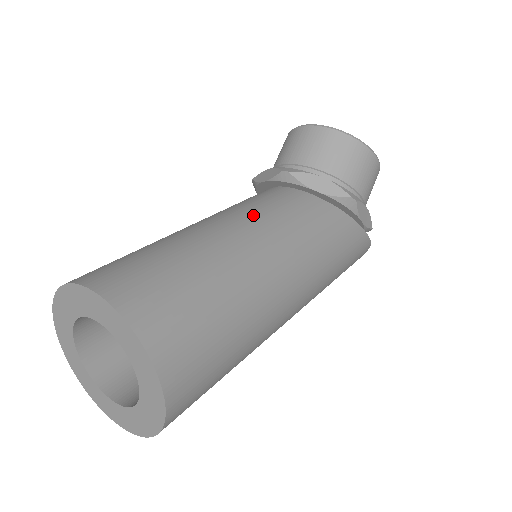
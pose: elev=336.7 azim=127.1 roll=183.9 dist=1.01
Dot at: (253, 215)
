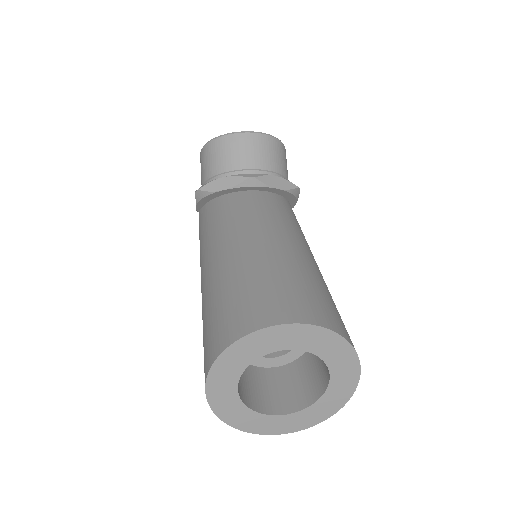
Dot at: (272, 222)
